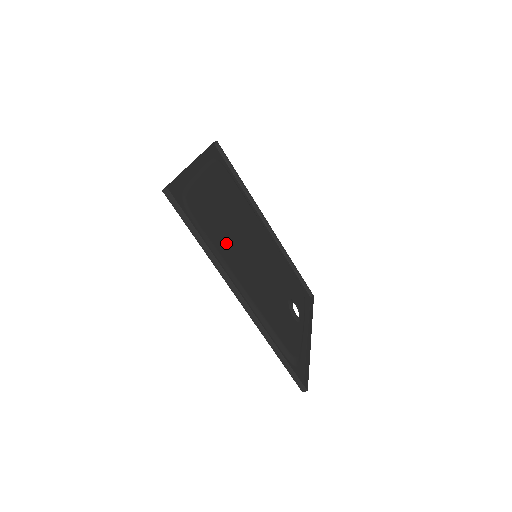
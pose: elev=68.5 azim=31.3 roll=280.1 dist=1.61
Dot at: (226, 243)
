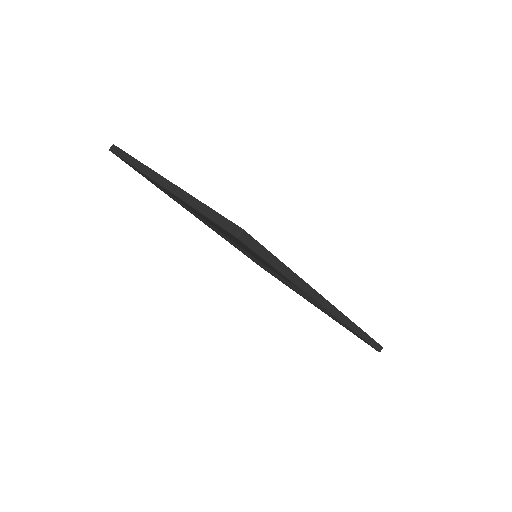
Dot at: occluded
